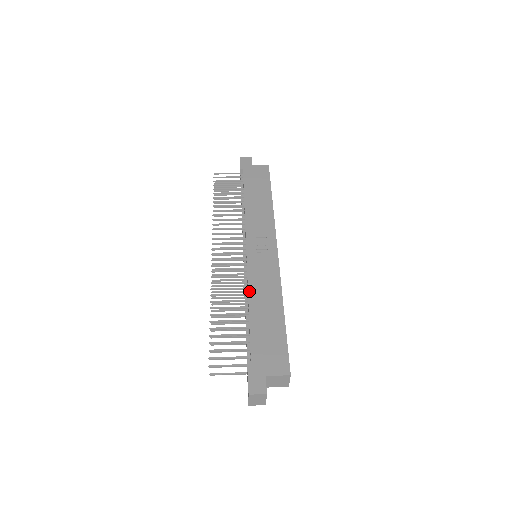
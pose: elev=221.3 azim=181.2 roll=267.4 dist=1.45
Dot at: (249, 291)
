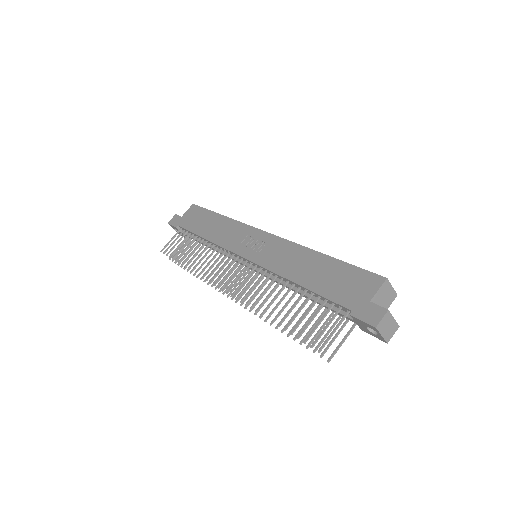
Dot at: (280, 274)
